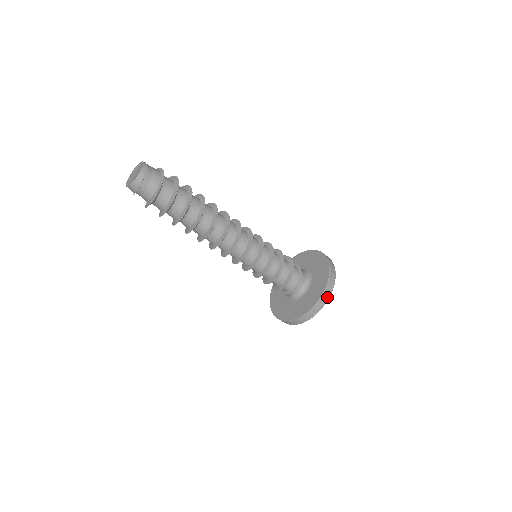
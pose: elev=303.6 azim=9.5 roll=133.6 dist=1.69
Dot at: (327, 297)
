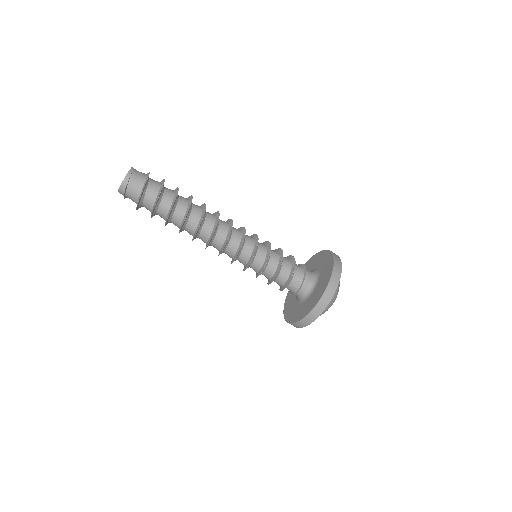
Dot at: (322, 308)
